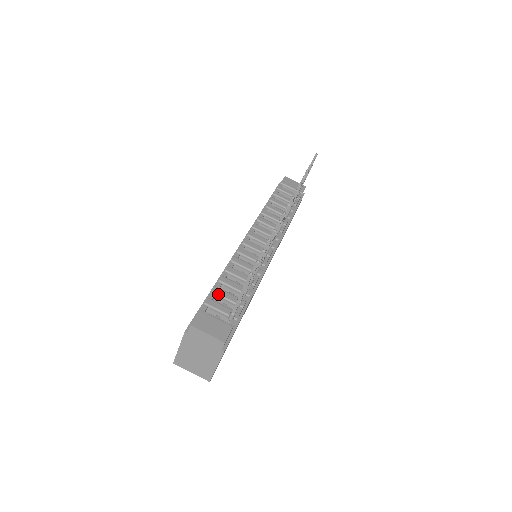
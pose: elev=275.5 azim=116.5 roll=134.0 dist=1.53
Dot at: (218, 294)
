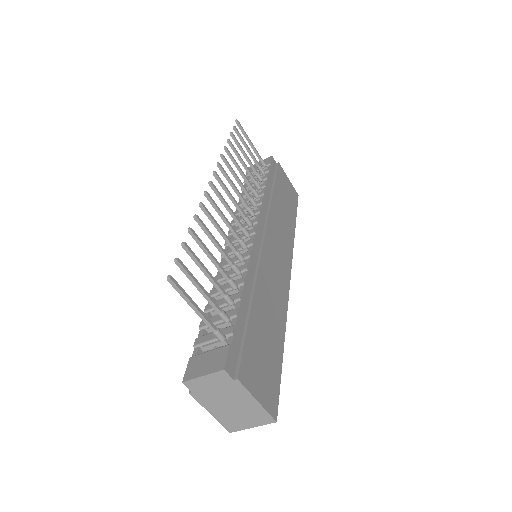
Dot at: (206, 326)
